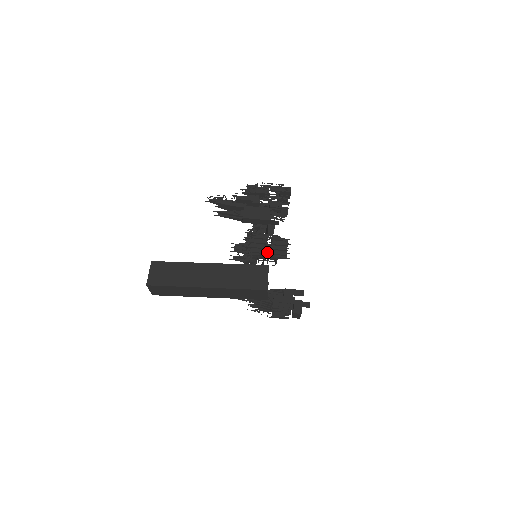
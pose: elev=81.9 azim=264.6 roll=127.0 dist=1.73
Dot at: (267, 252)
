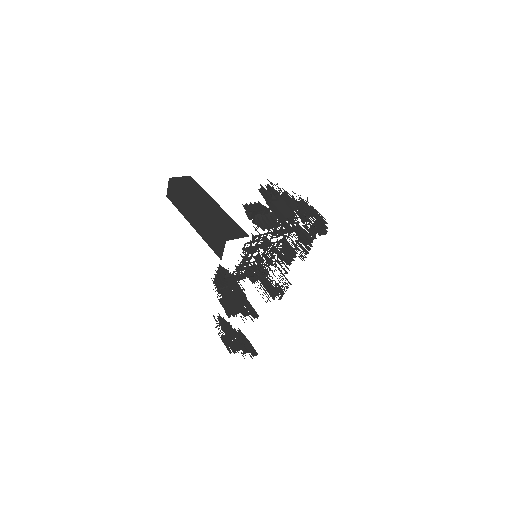
Dot at: (272, 288)
